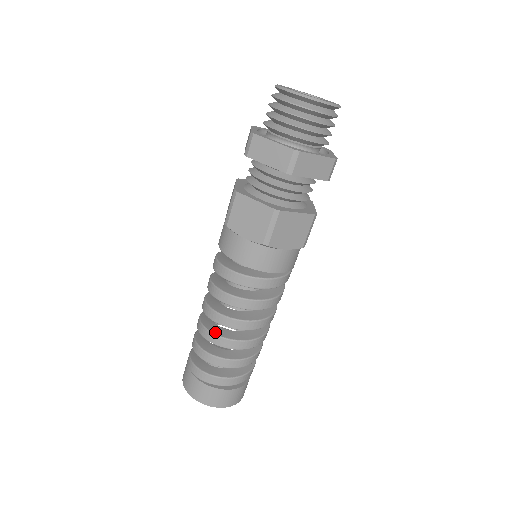
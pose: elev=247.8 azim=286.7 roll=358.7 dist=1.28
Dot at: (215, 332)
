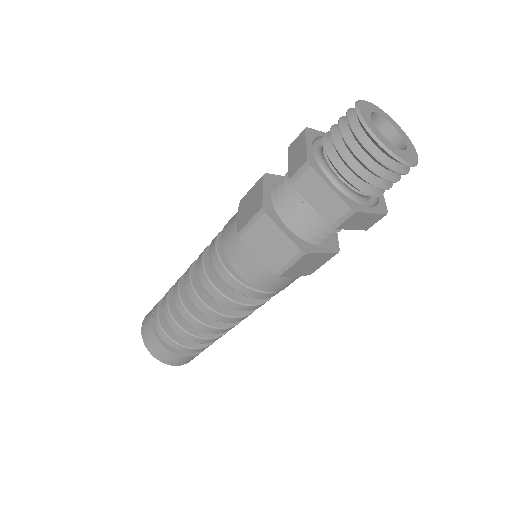
Dot at: (181, 284)
